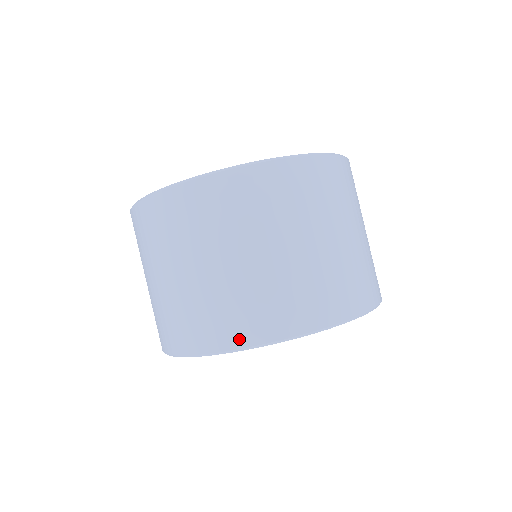
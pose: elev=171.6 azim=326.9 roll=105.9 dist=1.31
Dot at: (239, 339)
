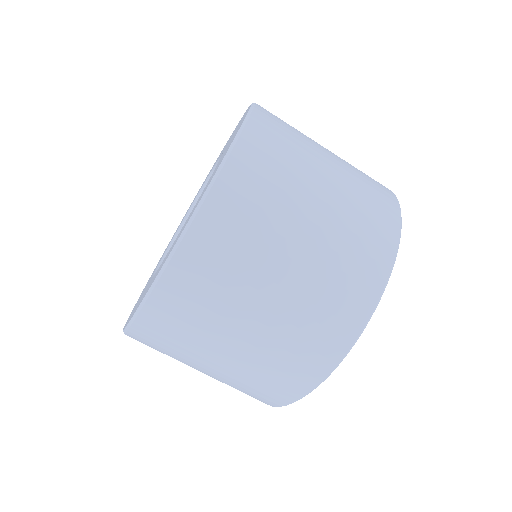
Dot at: (359, 315)
